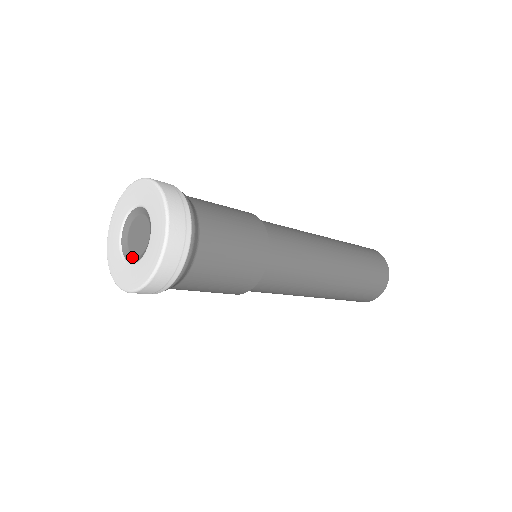
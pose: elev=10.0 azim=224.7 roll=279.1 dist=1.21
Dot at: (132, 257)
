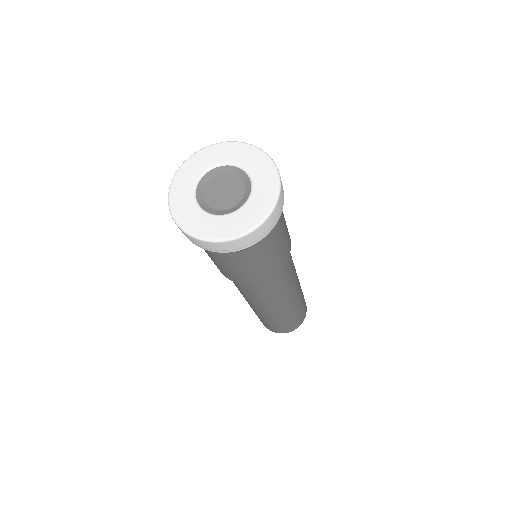
Dot at: (203, 201)
